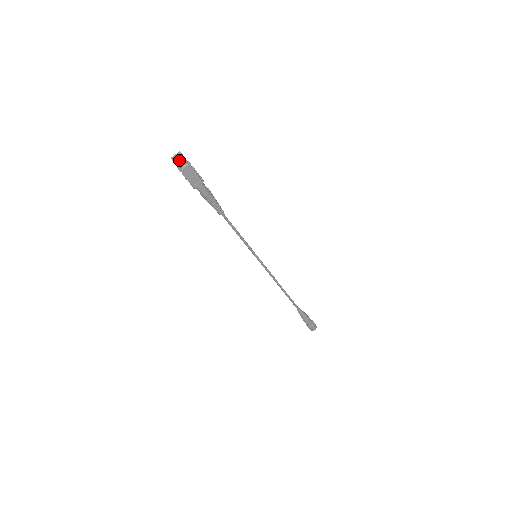
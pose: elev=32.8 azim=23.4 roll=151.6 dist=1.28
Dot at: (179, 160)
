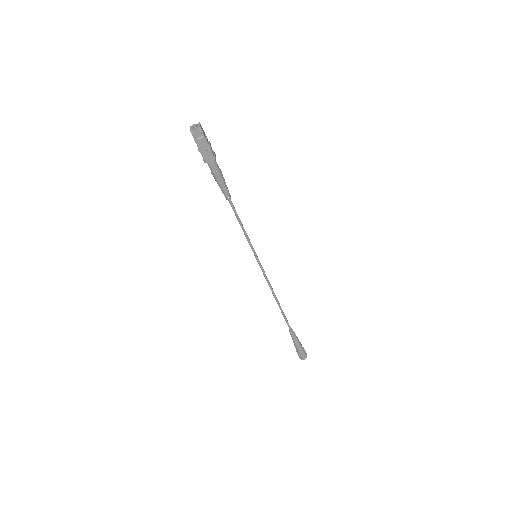
Dot at: (196, 130)
